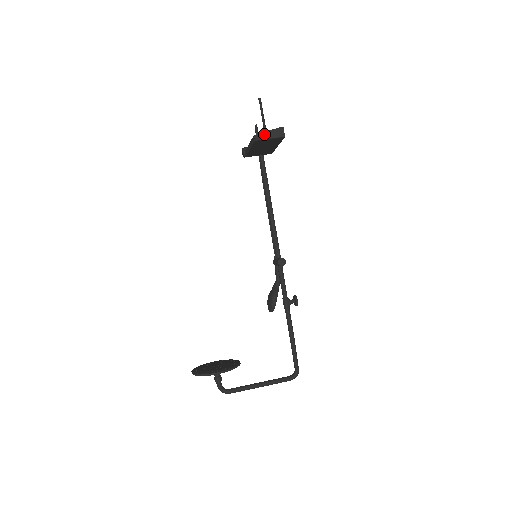
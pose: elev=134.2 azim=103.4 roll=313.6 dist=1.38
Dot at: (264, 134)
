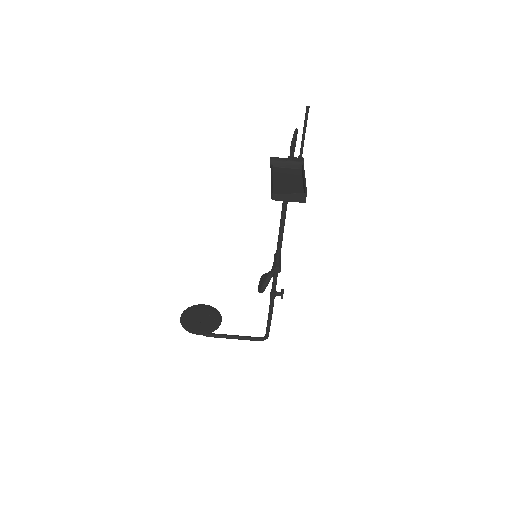
Dot at: (283, 196)
